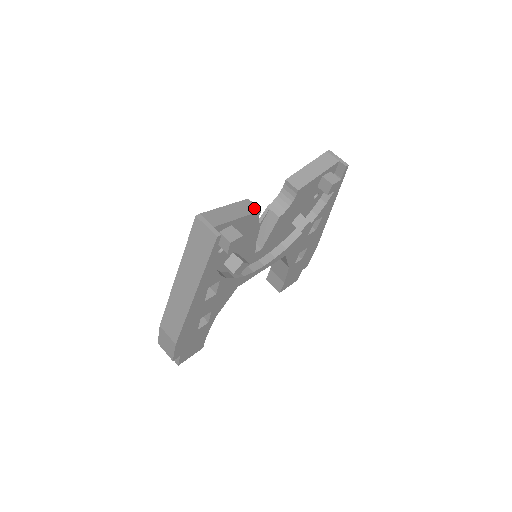
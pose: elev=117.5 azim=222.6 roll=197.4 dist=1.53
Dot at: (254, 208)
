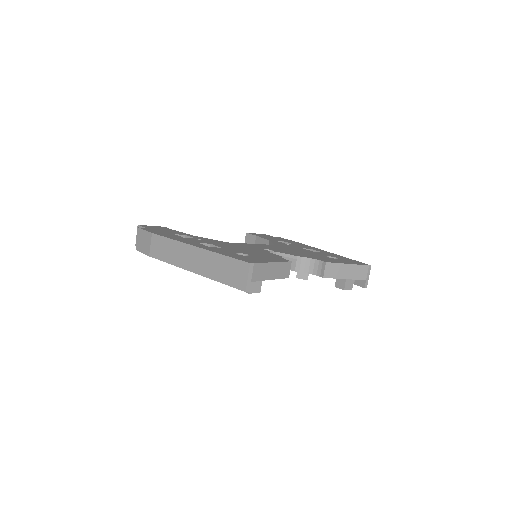
Dot at: (287, 274)
